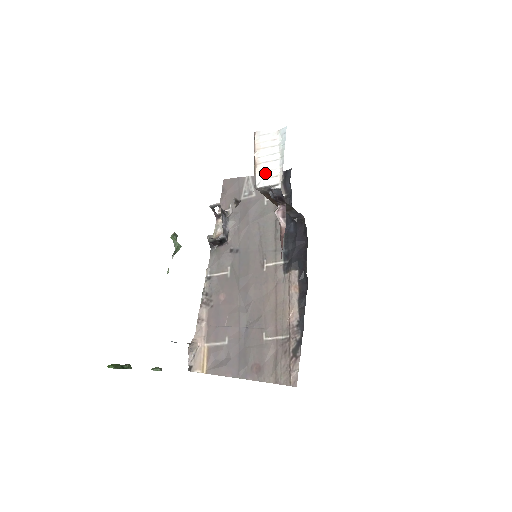
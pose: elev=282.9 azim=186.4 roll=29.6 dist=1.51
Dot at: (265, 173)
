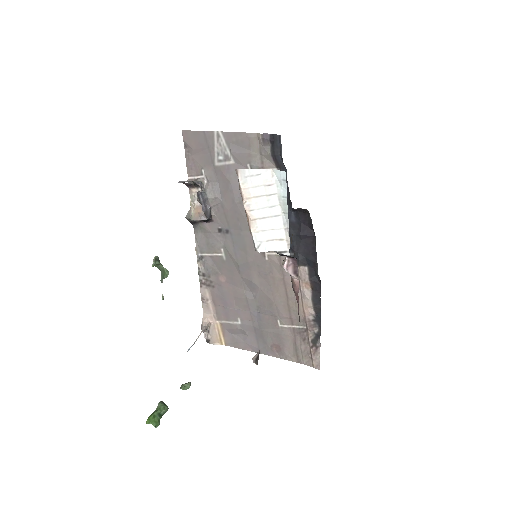
Dot at: (265, 234)
